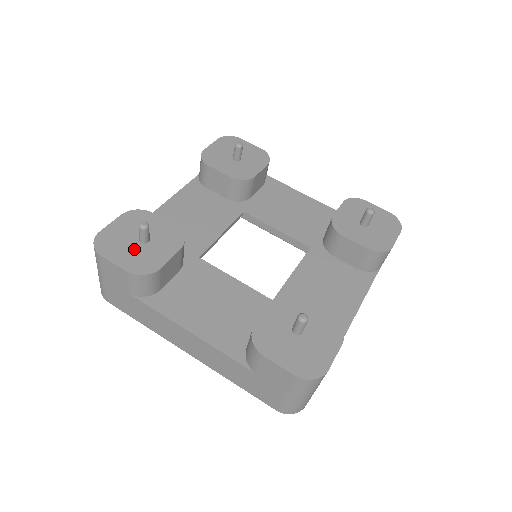
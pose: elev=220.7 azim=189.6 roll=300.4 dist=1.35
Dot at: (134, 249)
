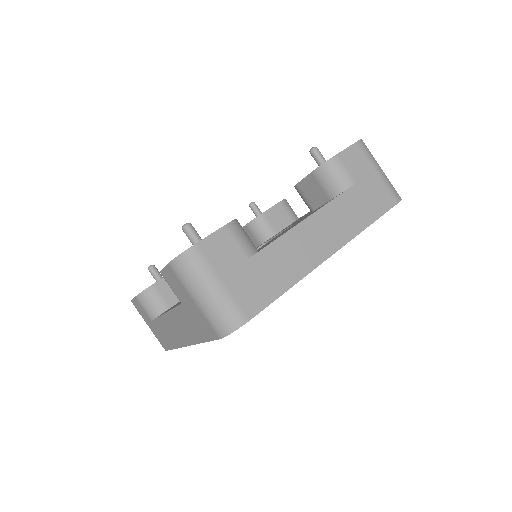
Dot at: occluded
